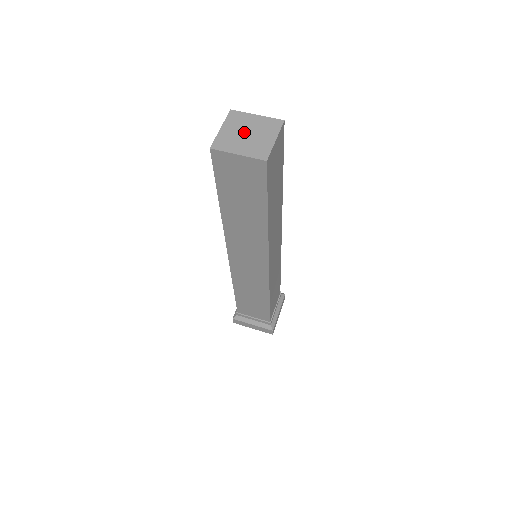
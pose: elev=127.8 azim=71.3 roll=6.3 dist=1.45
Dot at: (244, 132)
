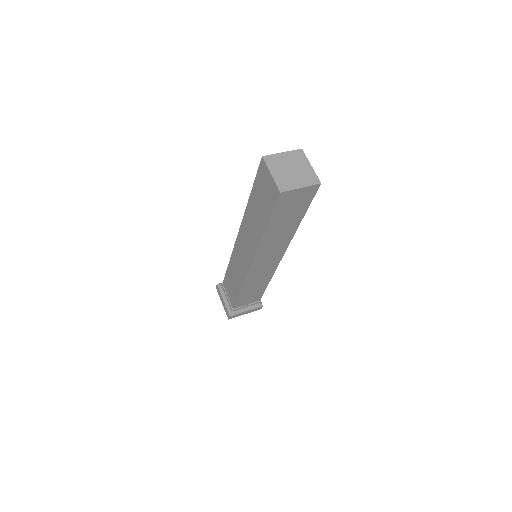
Dot at: (288, 169)
